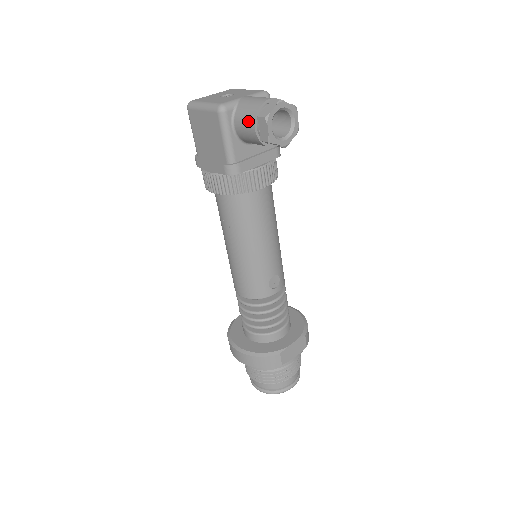
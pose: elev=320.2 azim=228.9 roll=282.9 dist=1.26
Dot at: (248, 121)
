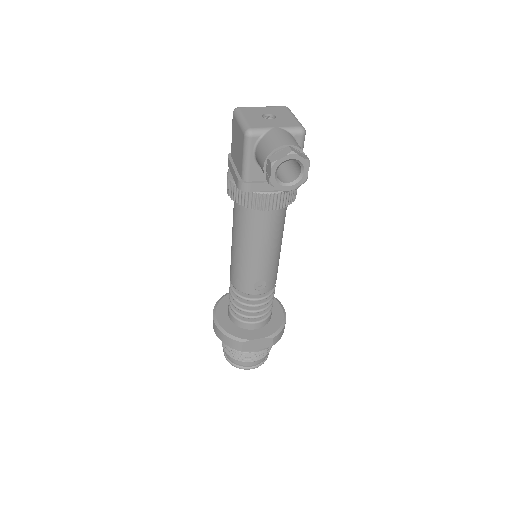
Dot at: (262, 156)
